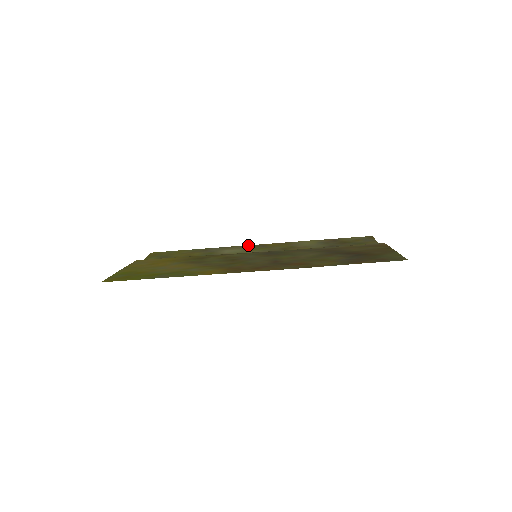
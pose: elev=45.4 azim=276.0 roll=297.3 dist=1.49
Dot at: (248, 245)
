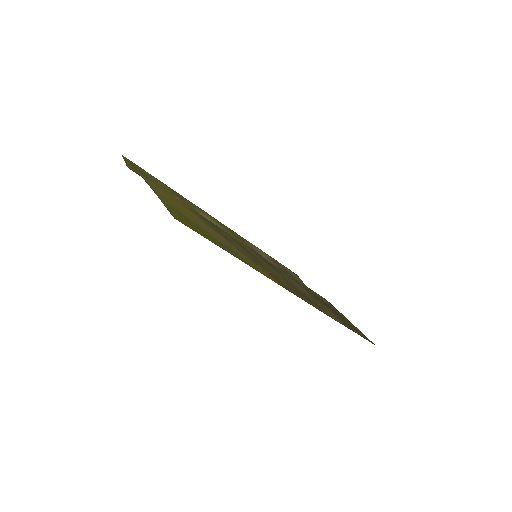
Dot at: (216, 219)
